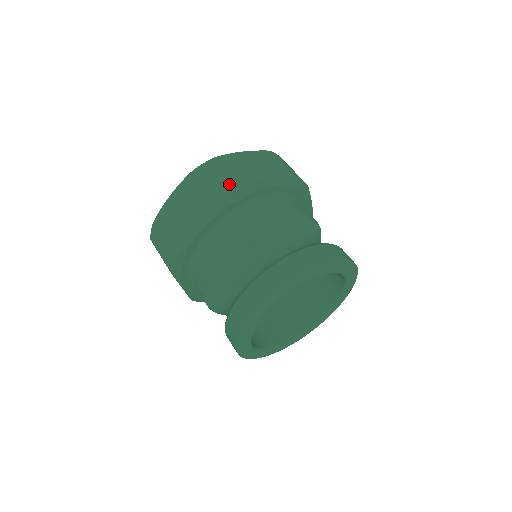
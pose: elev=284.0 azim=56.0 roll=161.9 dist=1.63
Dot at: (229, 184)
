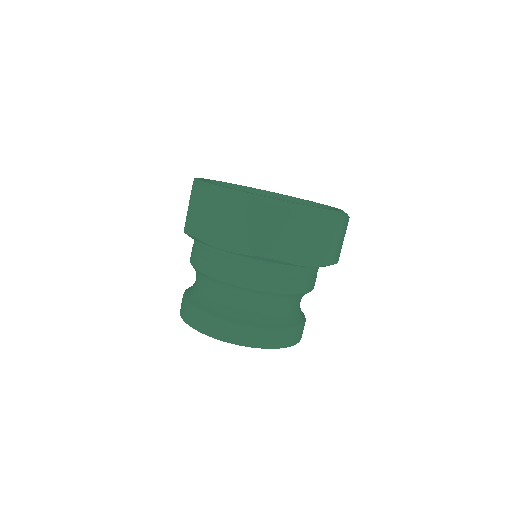
Dot at: (280, 248)
